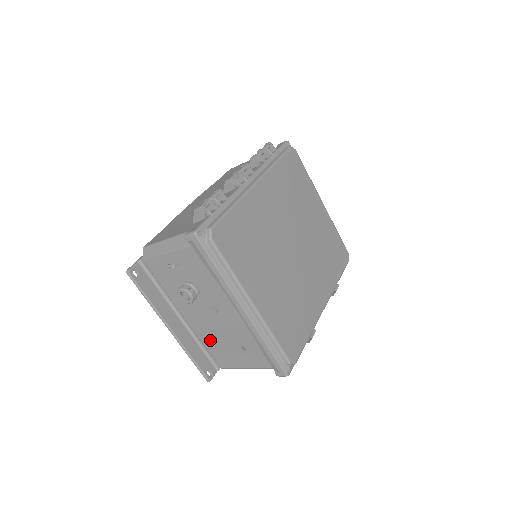
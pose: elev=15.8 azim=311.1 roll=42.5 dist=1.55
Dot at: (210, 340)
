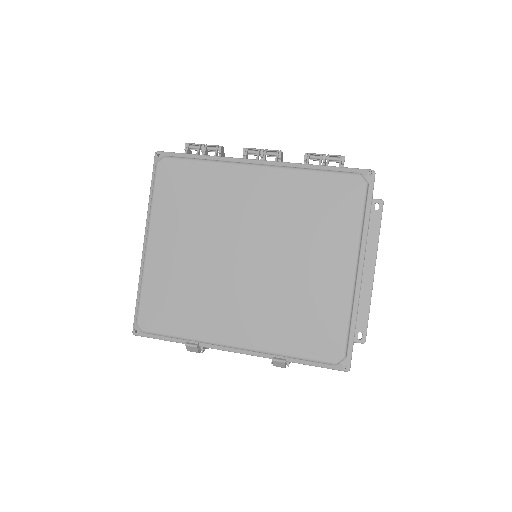
Dot at: occluded
